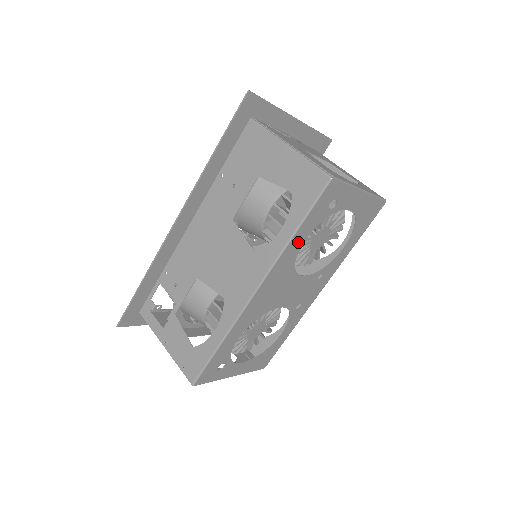
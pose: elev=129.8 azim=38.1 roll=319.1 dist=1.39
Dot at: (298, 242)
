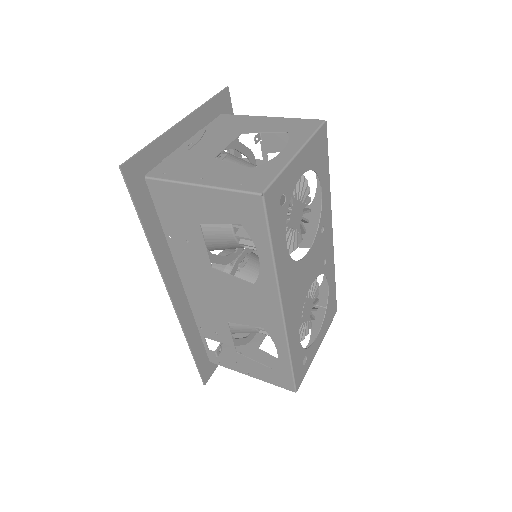
Dot at: (282, 253)
